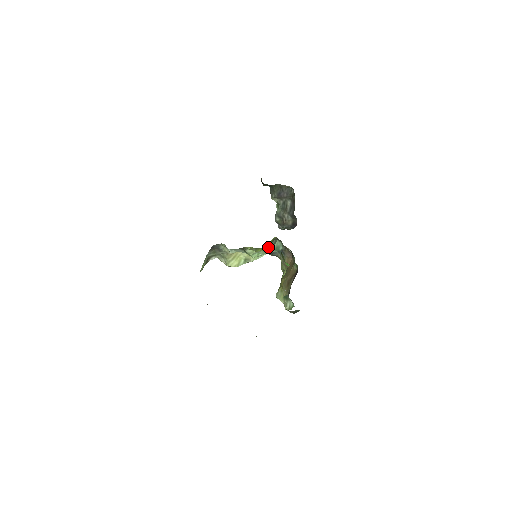
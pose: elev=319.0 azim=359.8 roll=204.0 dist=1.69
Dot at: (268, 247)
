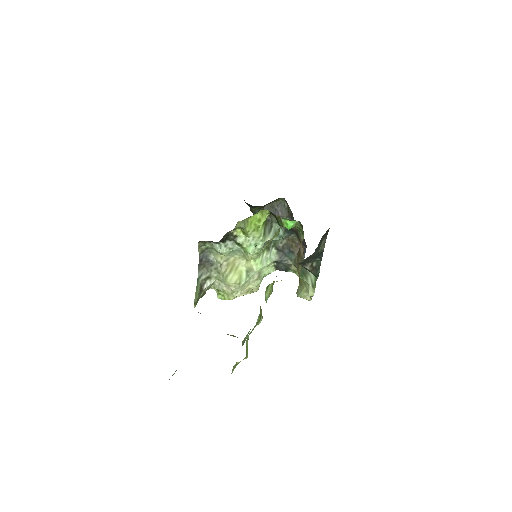
Dot at: (257, 215)
